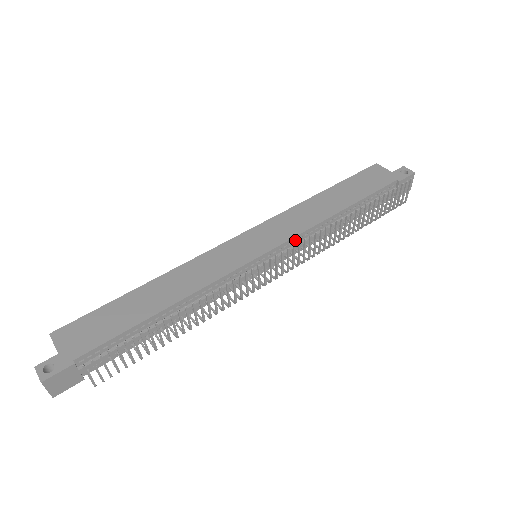
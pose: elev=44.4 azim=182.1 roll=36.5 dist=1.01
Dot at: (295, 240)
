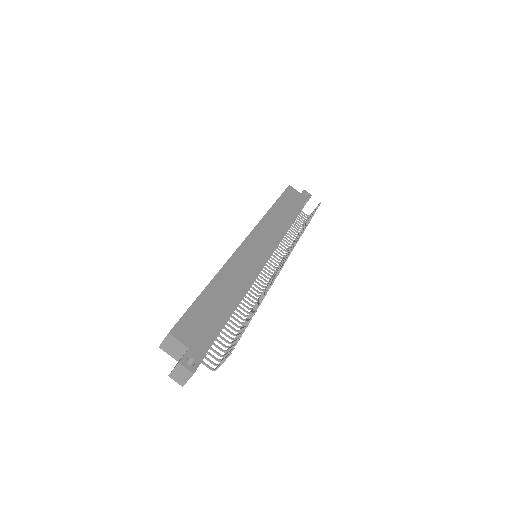
Dot at: occluded
